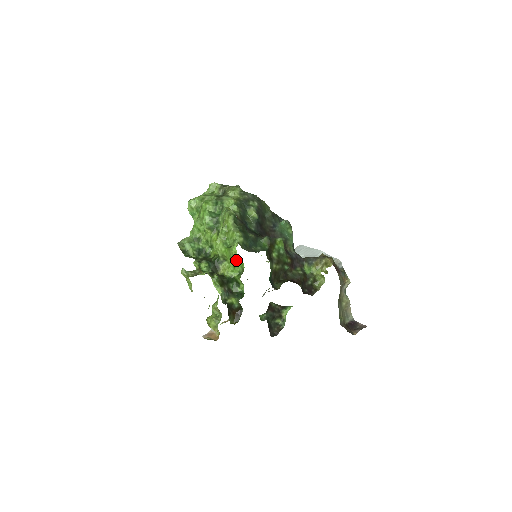
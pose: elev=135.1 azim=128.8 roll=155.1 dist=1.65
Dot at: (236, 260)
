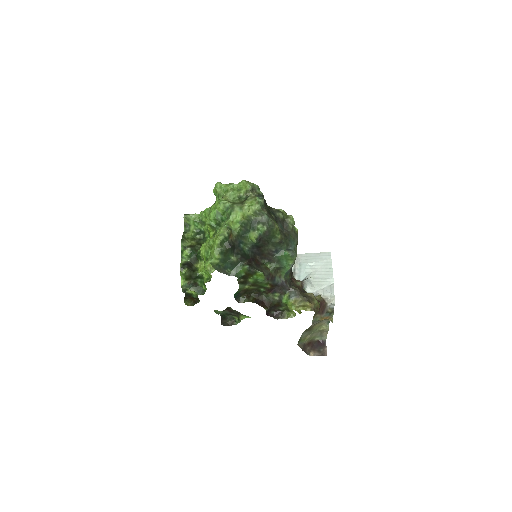
Dot at: (206, 271)
